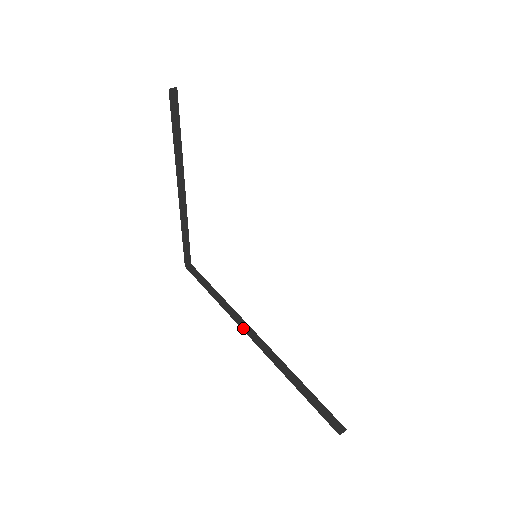
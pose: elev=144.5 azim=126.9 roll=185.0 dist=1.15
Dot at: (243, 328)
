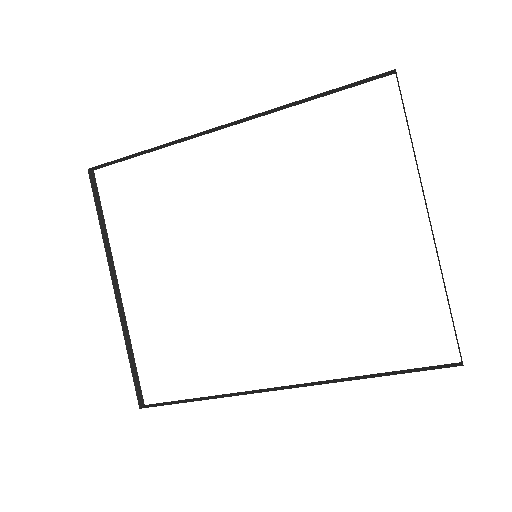
Dot at: (269, 390)
